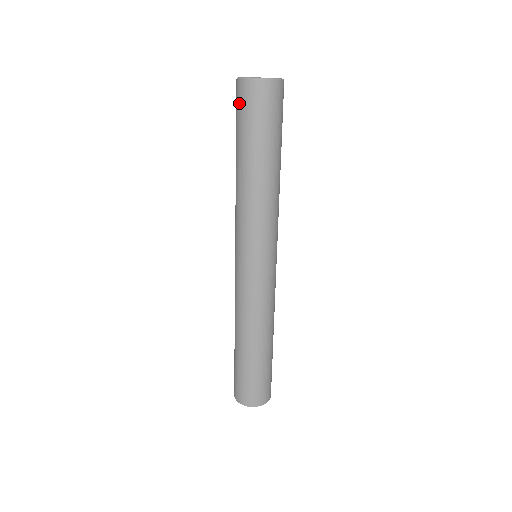
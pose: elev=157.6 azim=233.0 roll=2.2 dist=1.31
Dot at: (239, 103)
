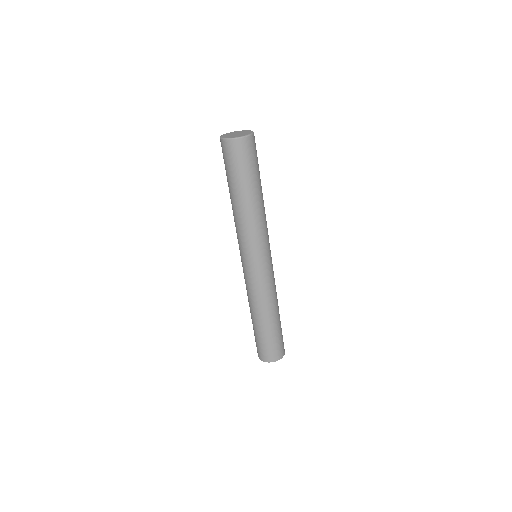
Dot at: (223, 155)
